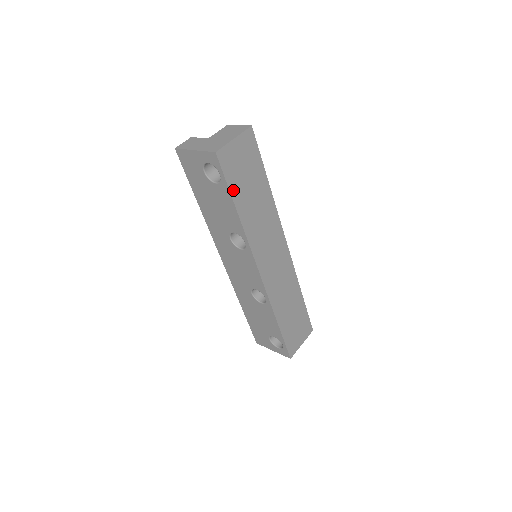
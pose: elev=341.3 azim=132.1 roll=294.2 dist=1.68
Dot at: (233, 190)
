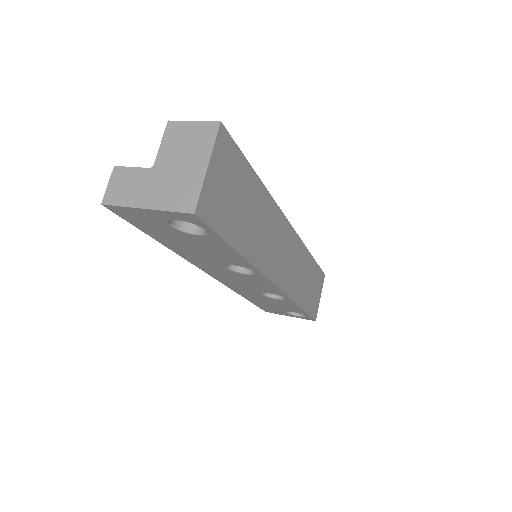
Dot at: (229, 236)
